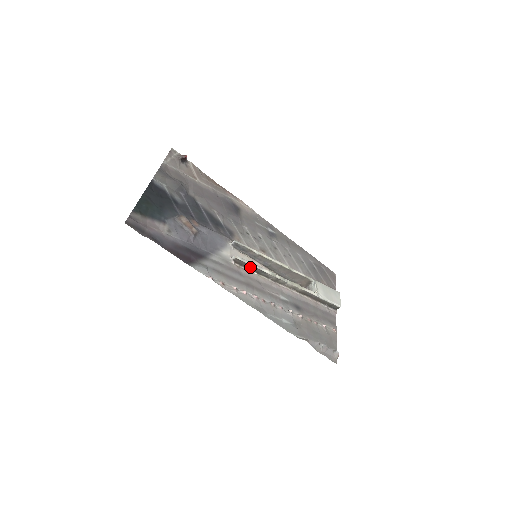
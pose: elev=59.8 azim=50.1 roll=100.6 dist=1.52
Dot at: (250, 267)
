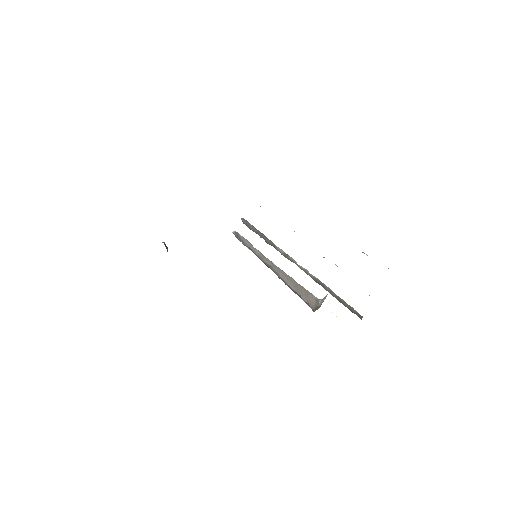
Dot at: (257, 232)
